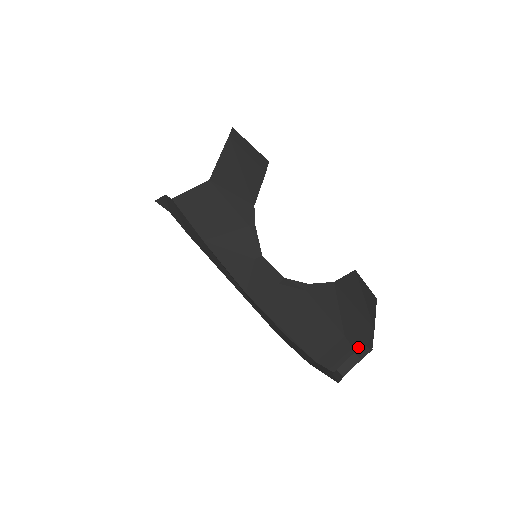
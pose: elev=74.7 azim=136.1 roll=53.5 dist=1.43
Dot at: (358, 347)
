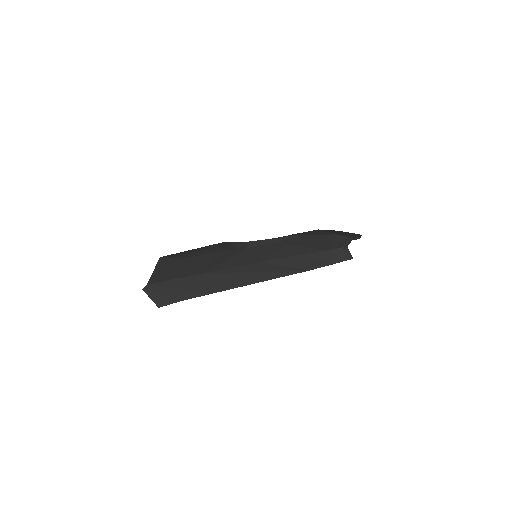
Dot at: (349, 236)
